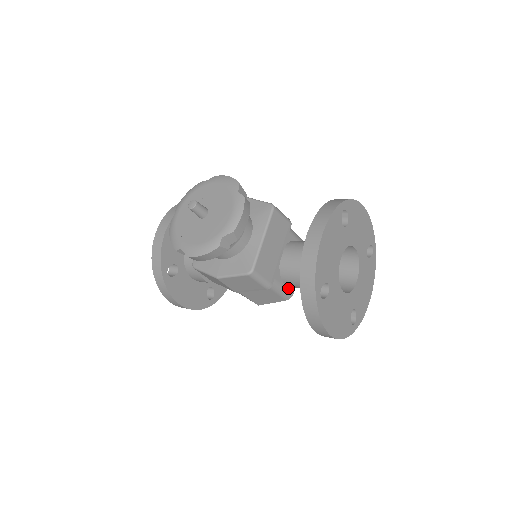
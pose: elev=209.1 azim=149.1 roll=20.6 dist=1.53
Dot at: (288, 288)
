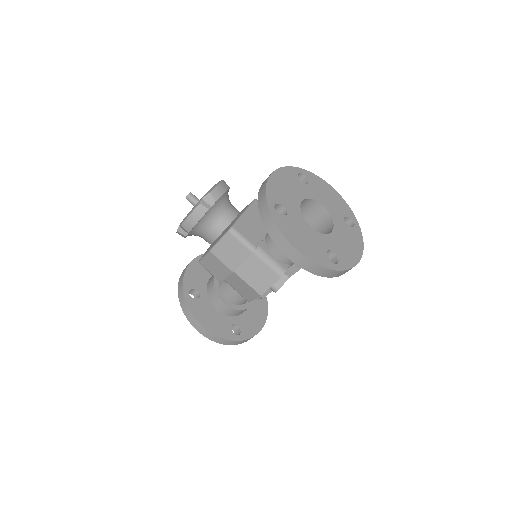
Dot at: (278, 262)
